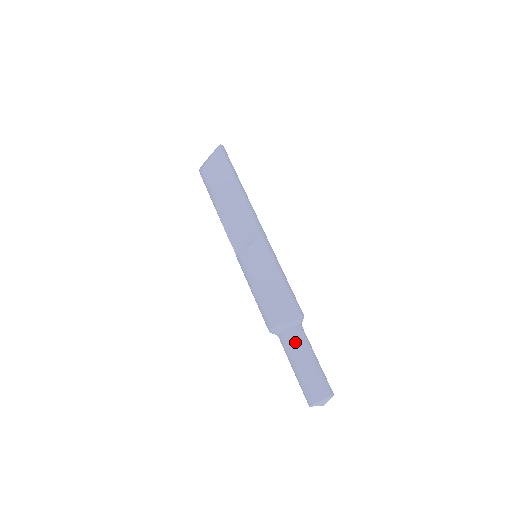
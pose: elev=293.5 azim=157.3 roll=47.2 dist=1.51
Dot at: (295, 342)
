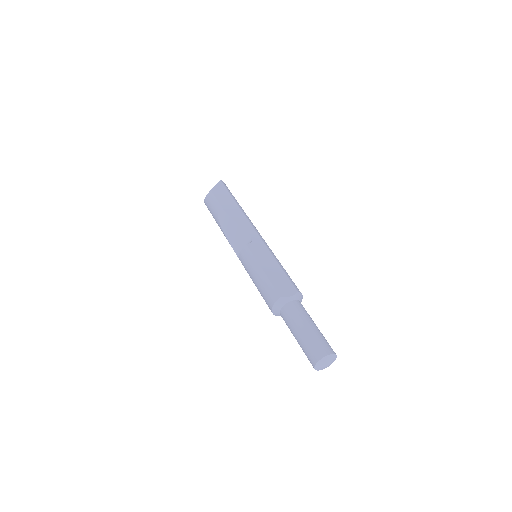
Dot at: (296, 312)
